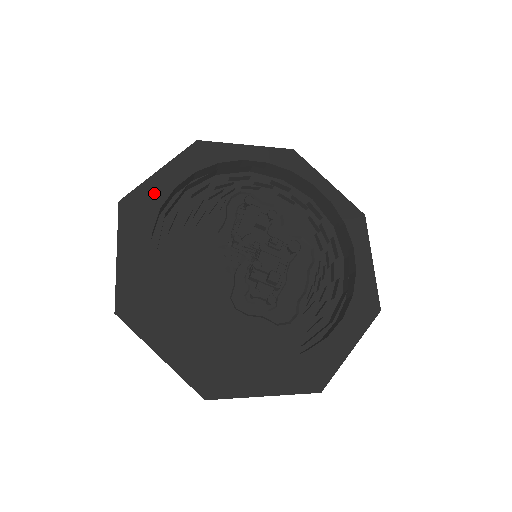
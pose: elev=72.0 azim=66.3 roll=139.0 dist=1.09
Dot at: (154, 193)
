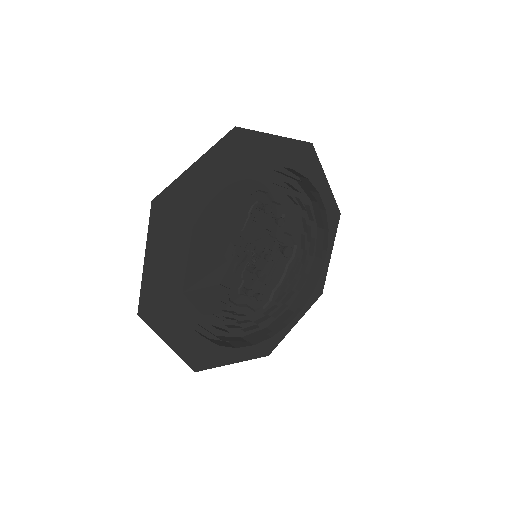
Dot at: (186, 191)
